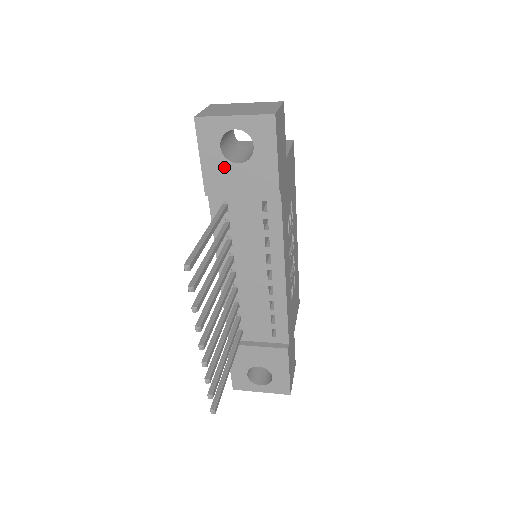
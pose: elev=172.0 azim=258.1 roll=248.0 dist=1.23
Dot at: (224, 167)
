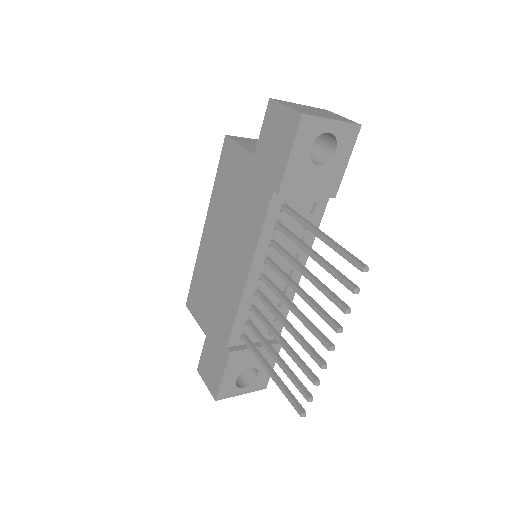
Dot at: (306, 167)
